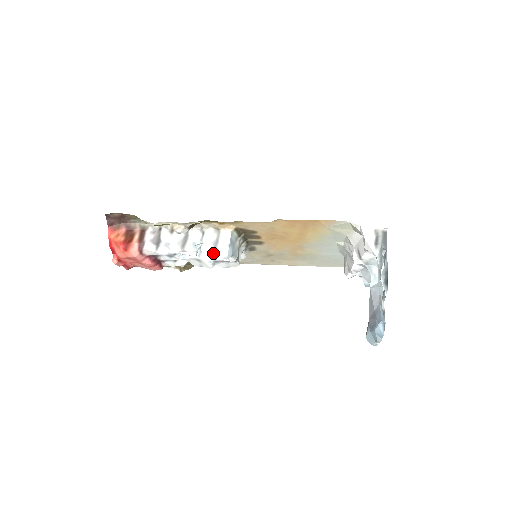
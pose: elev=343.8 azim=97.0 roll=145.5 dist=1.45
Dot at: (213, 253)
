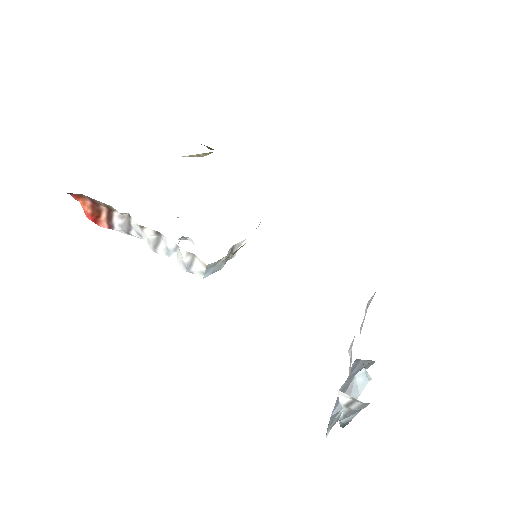
Dot at: (186, 271)
